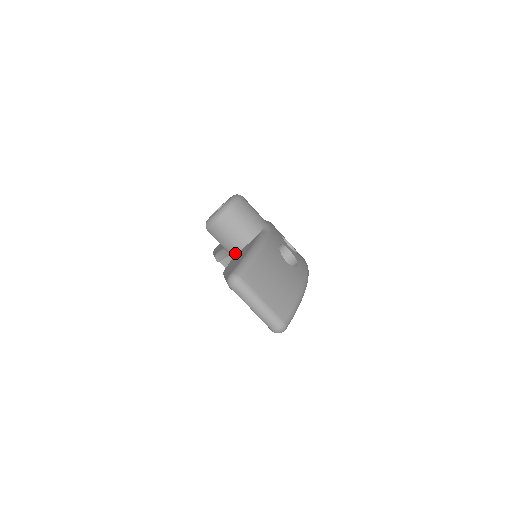
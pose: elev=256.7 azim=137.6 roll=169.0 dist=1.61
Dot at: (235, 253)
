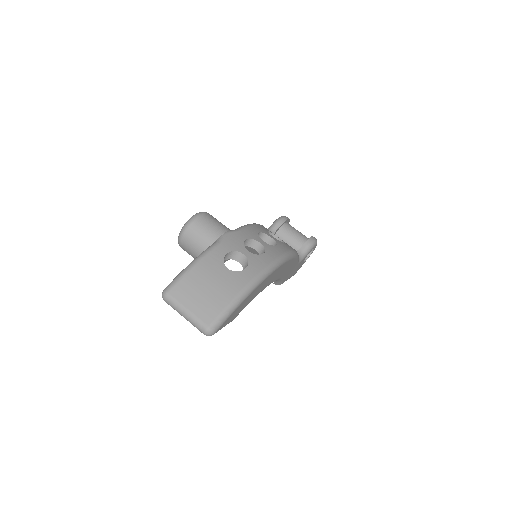
Dot at: occluded
